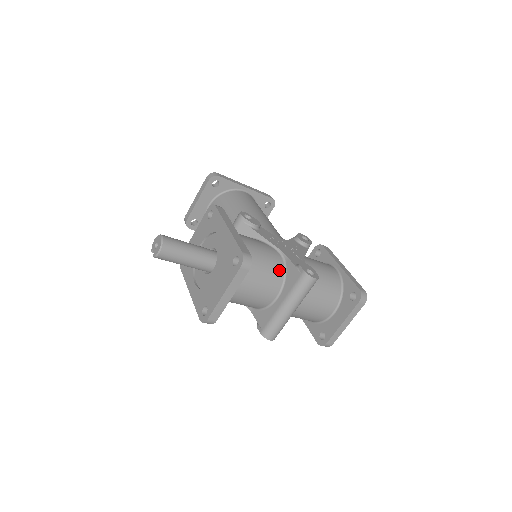
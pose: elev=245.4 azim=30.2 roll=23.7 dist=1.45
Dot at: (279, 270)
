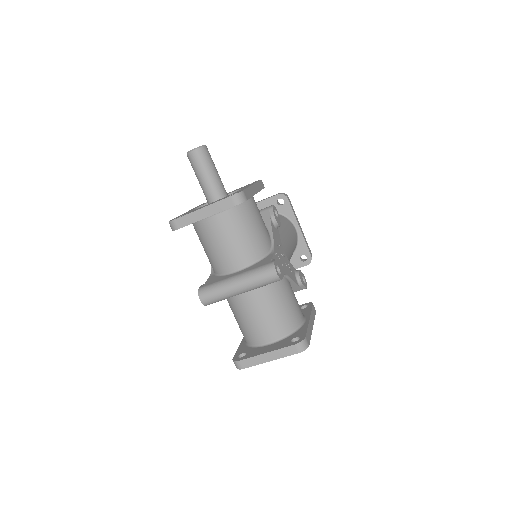
Dot at: (258, 252)
